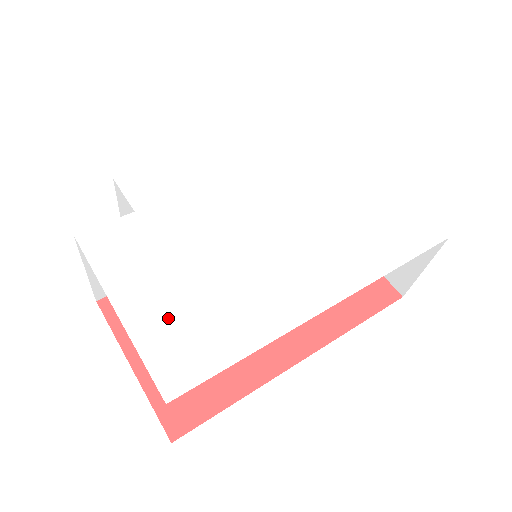
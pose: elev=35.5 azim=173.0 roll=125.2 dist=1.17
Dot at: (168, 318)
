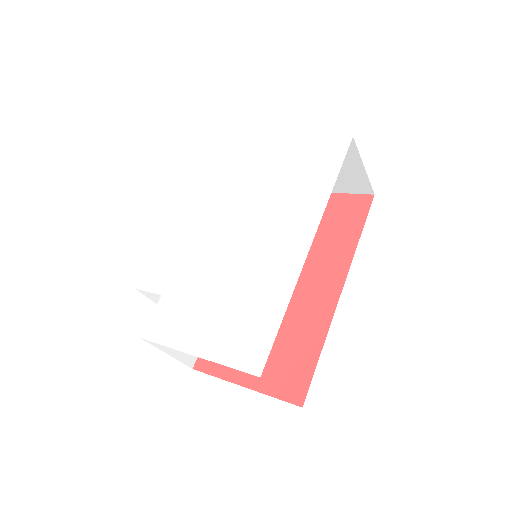
Dot at: (225, 333)
